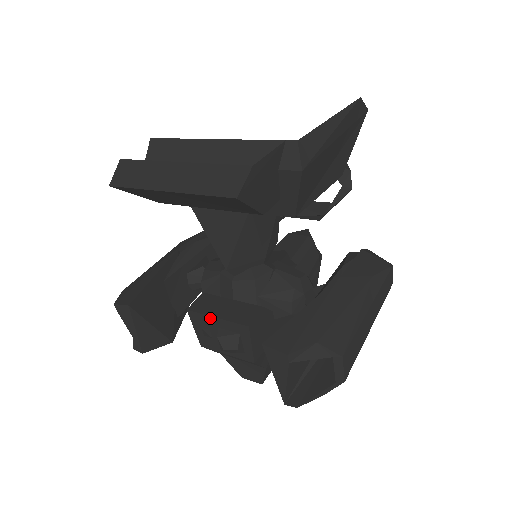
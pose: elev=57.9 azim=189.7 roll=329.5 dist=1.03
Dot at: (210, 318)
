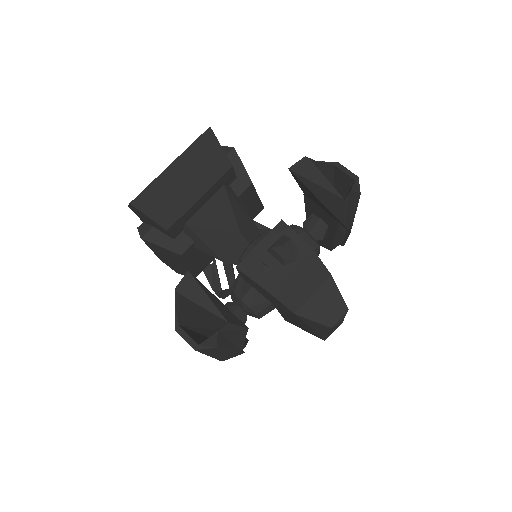
Dot at: (255, 250)
